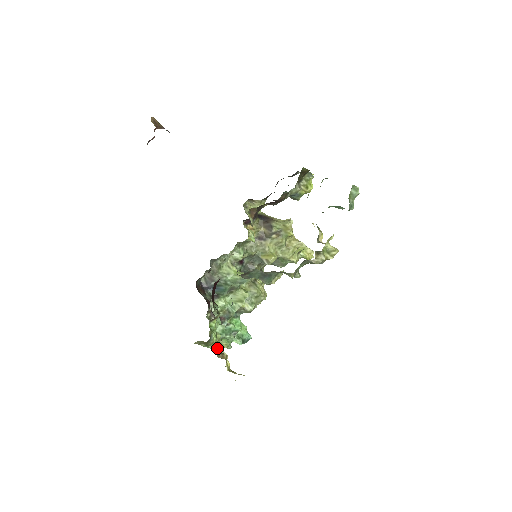
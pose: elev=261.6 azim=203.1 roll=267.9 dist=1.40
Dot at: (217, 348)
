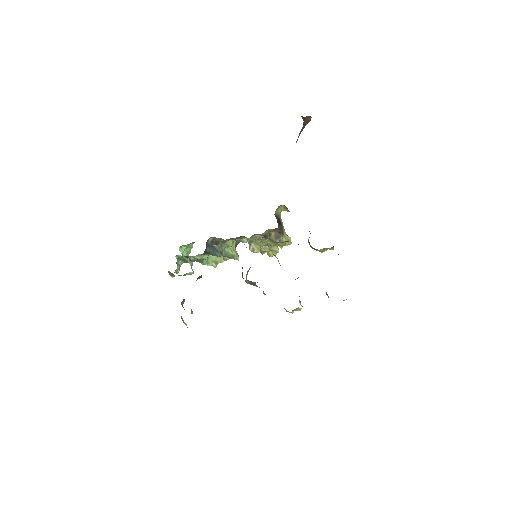
Dot at: occluded
